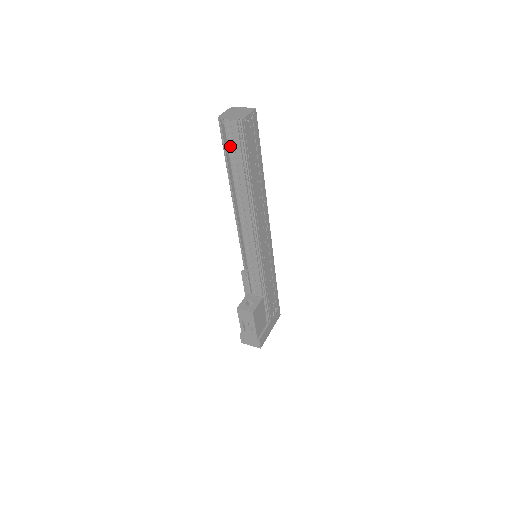
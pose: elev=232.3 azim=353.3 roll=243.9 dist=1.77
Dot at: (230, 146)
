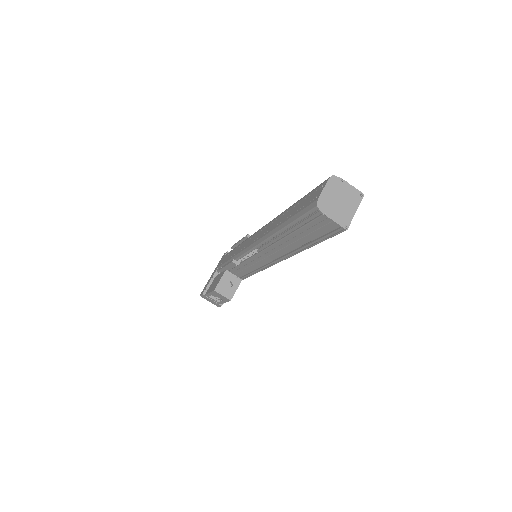
Dot at: (309, 227)
